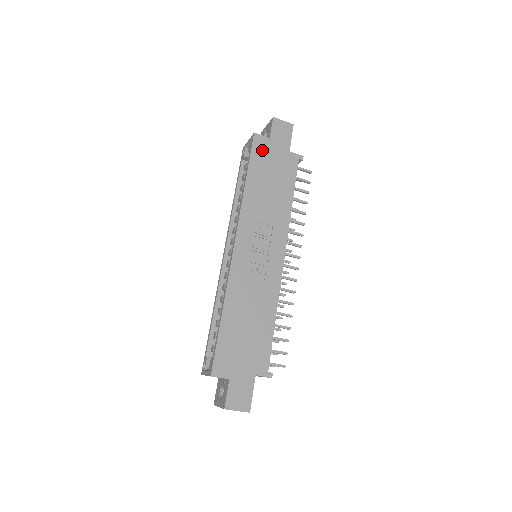
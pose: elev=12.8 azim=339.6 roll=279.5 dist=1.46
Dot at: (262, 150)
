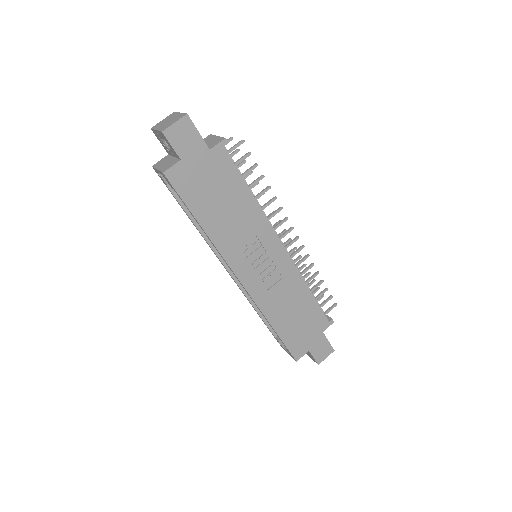
Dot at: (186, 181)
